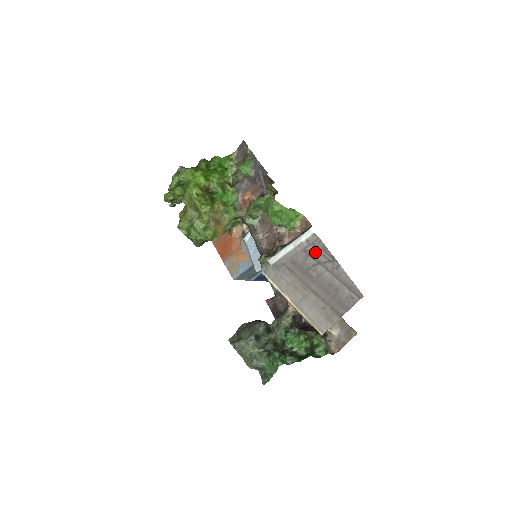
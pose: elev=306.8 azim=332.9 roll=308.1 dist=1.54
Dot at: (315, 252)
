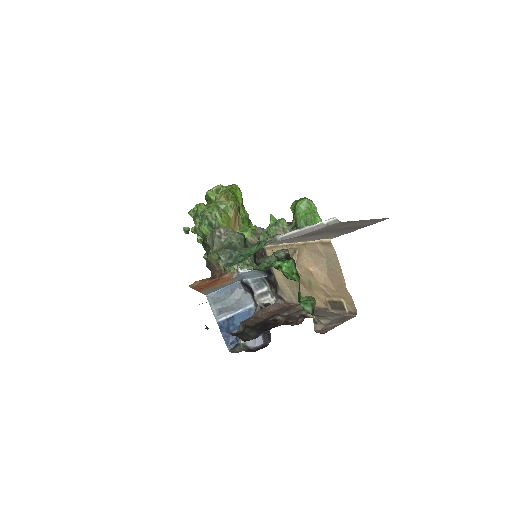
Dot at: (335, 225)
